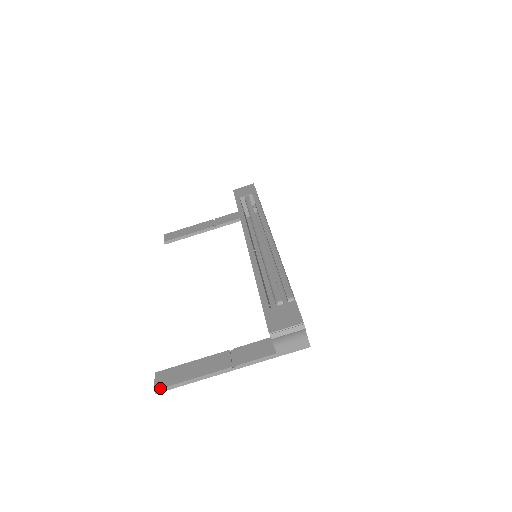
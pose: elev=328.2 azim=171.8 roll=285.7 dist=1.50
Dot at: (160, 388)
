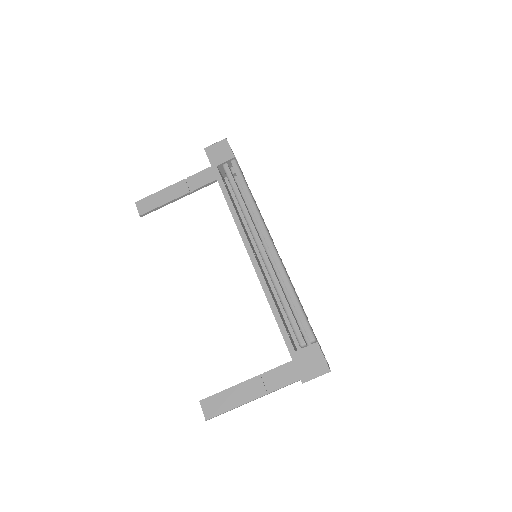
Dot at: (210, 418)
